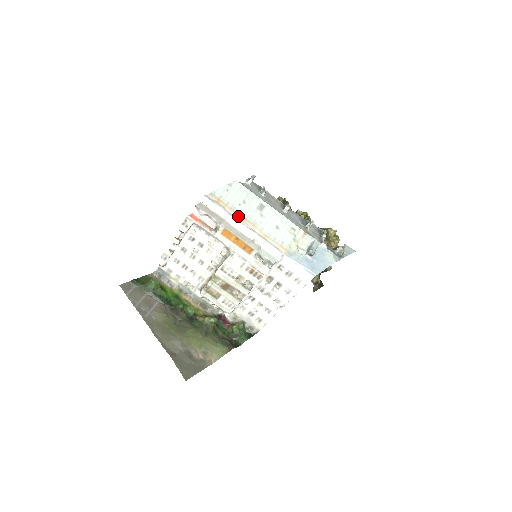
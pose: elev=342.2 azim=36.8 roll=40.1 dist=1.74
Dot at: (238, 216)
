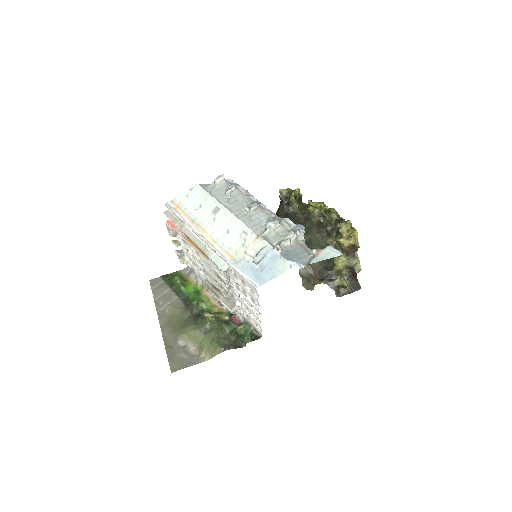
Dot at: (192, 222)
